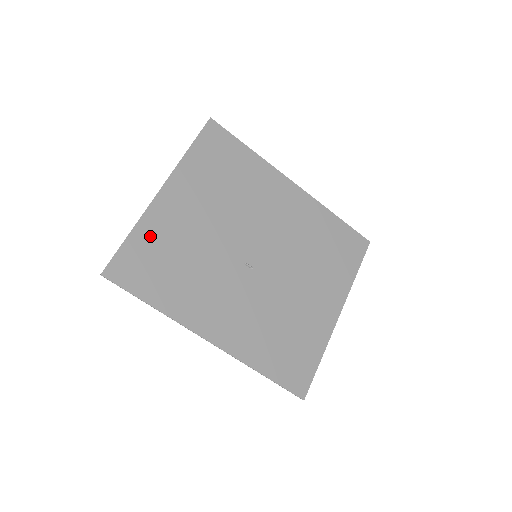
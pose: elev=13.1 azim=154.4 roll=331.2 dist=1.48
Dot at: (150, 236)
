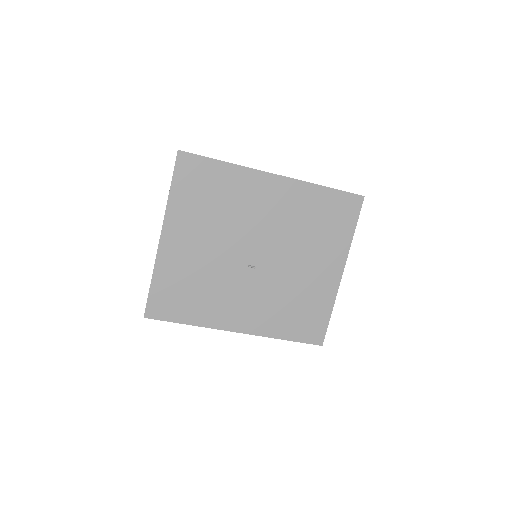
Dot at: (167, 277)
